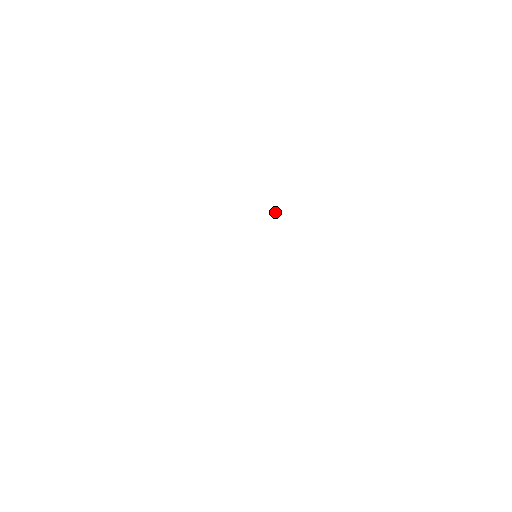
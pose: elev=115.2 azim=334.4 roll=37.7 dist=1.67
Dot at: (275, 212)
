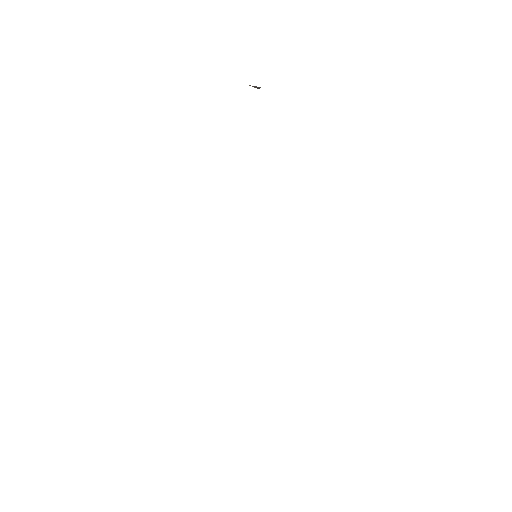
Dot at: occluded
